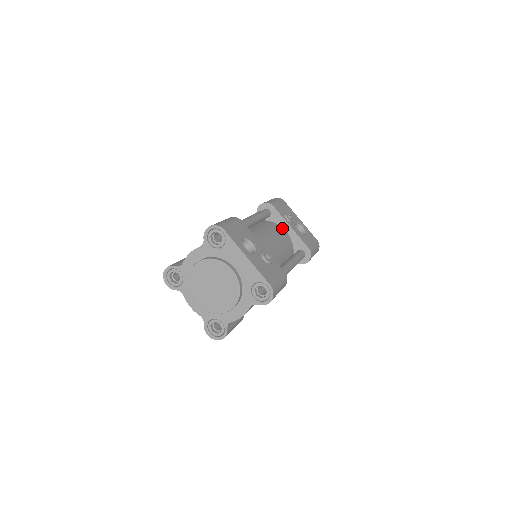
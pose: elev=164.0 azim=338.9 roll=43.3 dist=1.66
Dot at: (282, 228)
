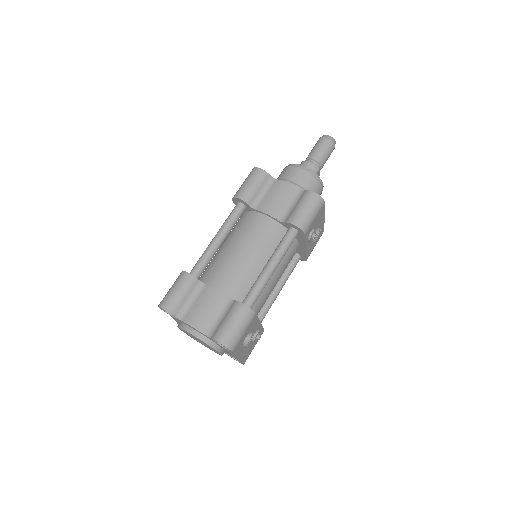
Dot at: (298, 244)
